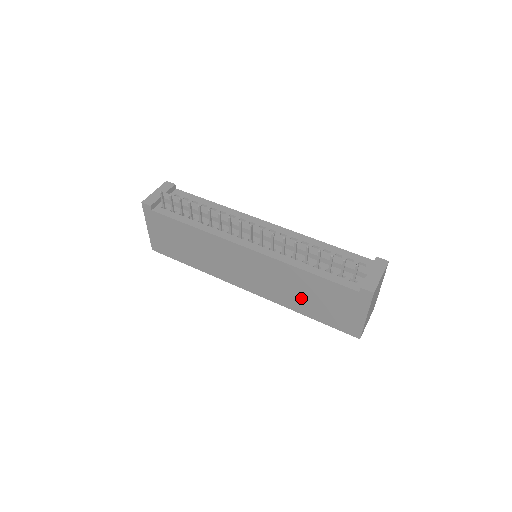
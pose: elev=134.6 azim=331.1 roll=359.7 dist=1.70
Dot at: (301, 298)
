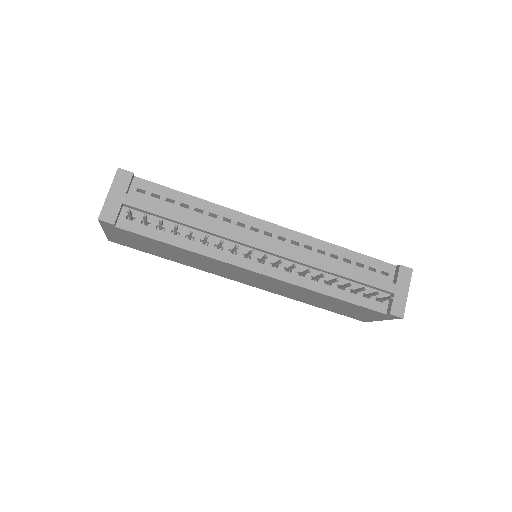
Dot at: (312, 300)
